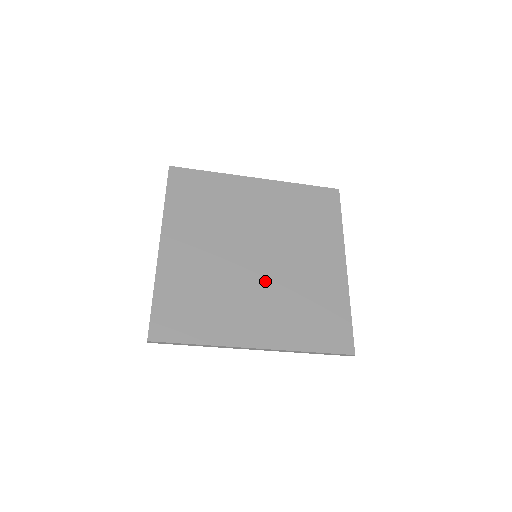
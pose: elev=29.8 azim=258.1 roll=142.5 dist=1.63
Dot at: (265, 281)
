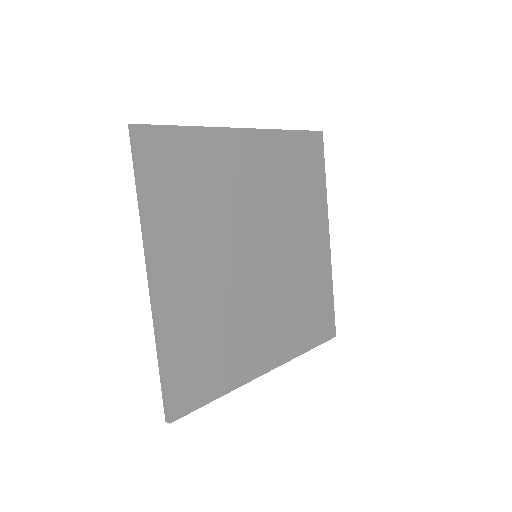
Dot at: (269, 288)
